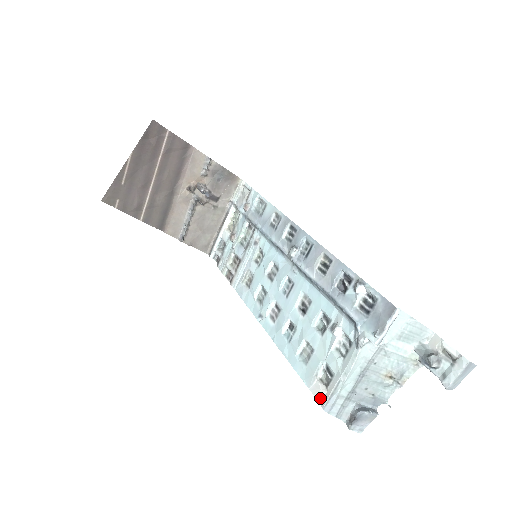
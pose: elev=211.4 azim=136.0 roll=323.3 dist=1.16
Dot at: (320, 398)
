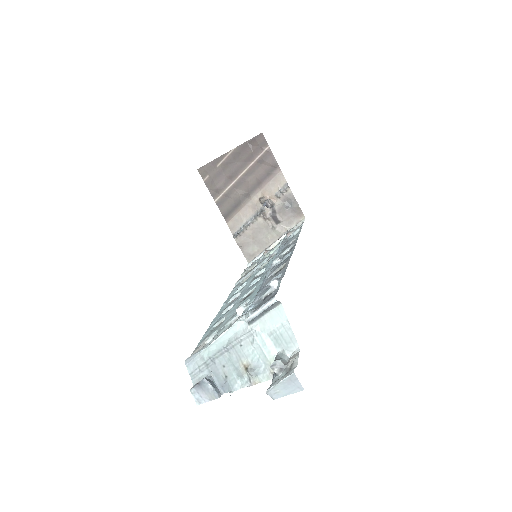
Dot at: occluded
